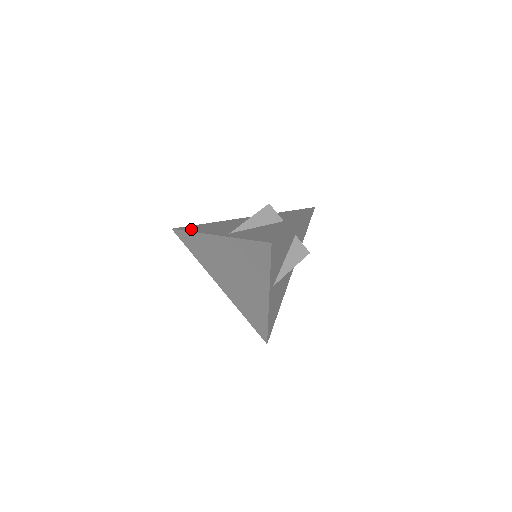
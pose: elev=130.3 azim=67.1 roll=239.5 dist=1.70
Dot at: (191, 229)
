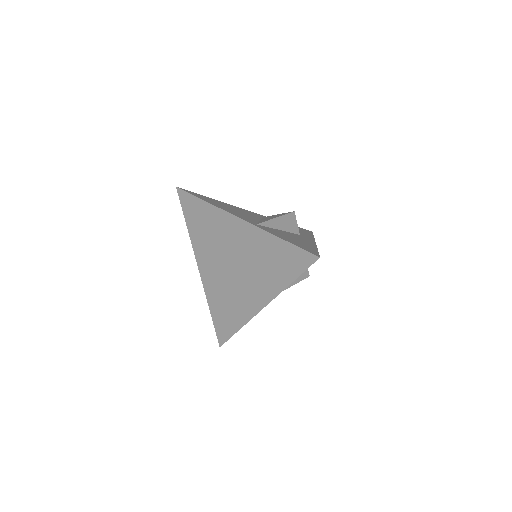
Dot at: (203, 198)
